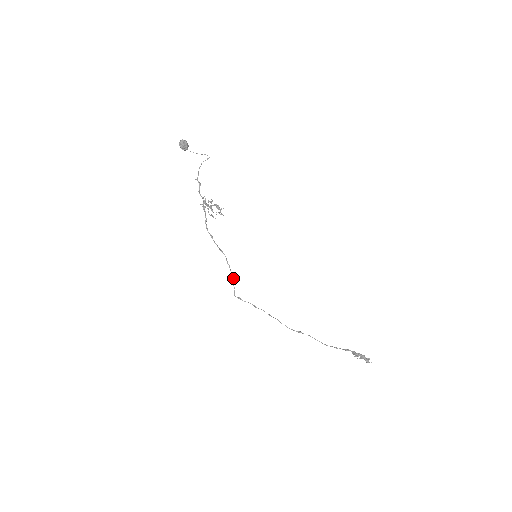
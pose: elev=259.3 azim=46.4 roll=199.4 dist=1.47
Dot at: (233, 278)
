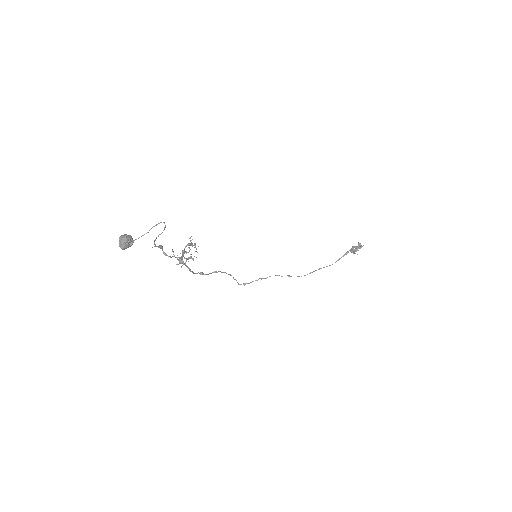
Dot at: occluded
